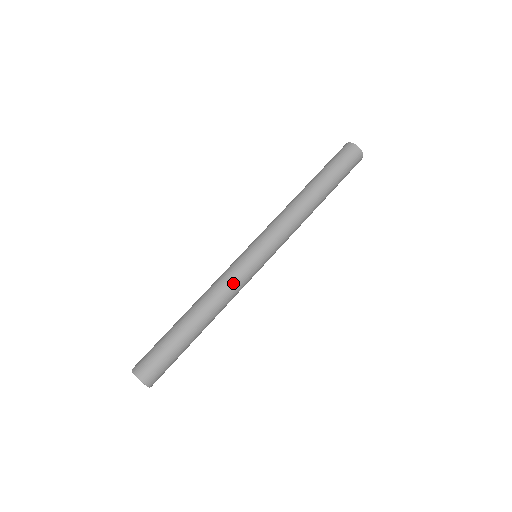
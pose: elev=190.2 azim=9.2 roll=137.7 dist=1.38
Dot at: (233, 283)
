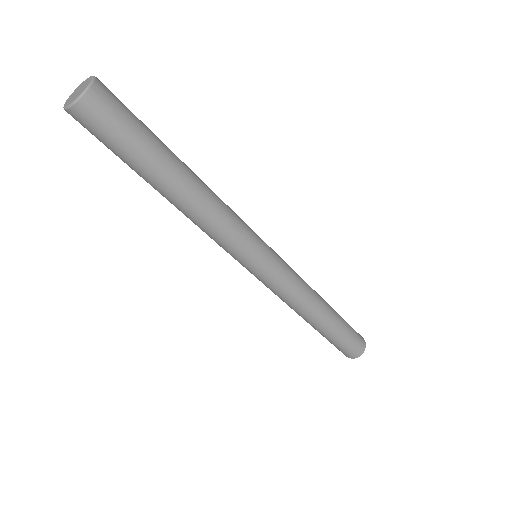
Dot at: (237, 221)
